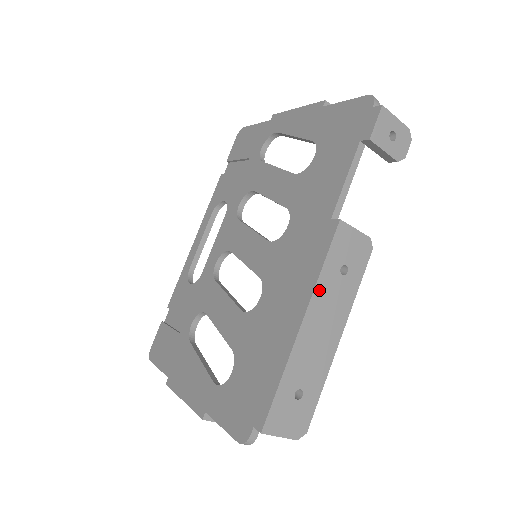
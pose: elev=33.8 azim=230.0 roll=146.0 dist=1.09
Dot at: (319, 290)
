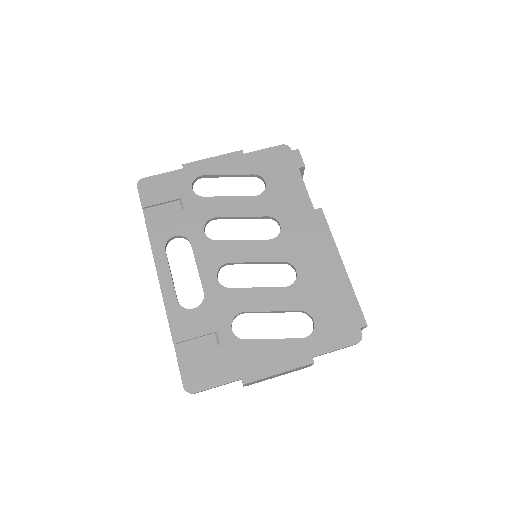
Dot at: (335, 246)
